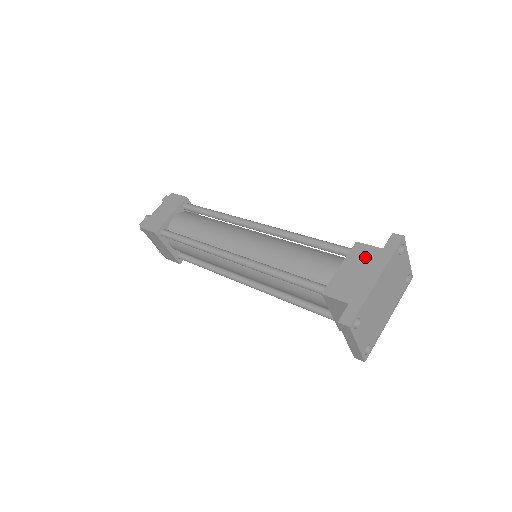
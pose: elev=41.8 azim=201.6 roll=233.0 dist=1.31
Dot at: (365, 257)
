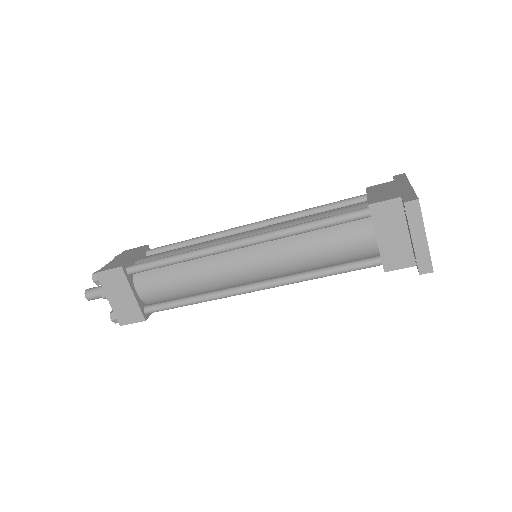
Dot at: (384, 186)
